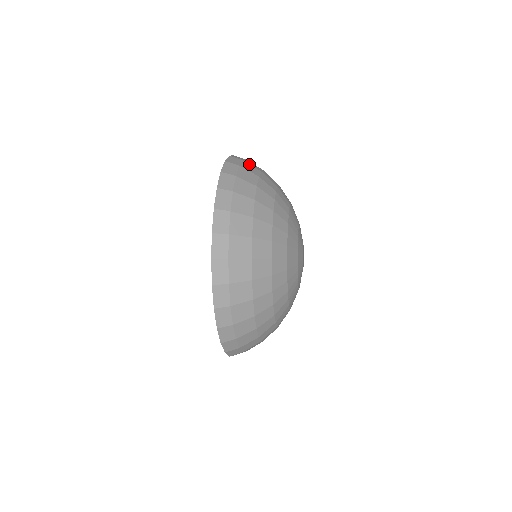
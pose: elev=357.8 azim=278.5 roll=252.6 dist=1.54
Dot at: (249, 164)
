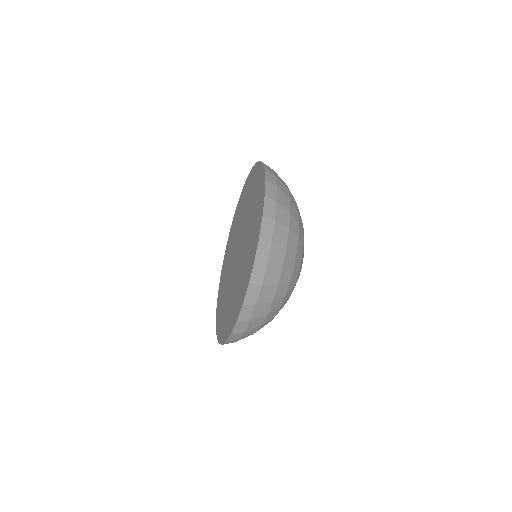
Dot at: occluded
